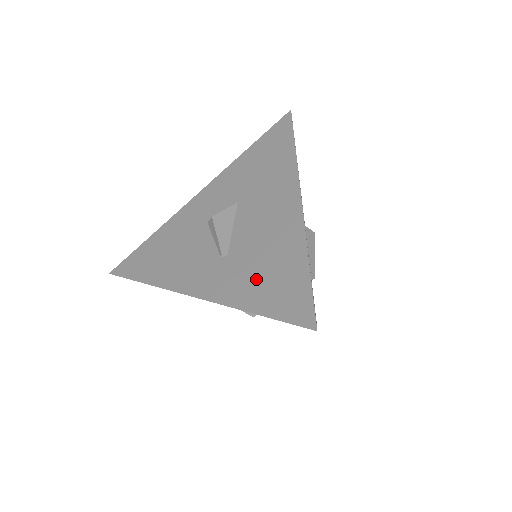
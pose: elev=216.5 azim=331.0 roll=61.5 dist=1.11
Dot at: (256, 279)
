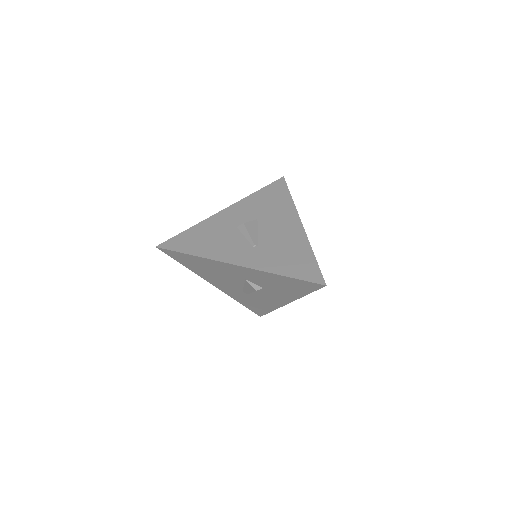
Dot at: (282, 260)
